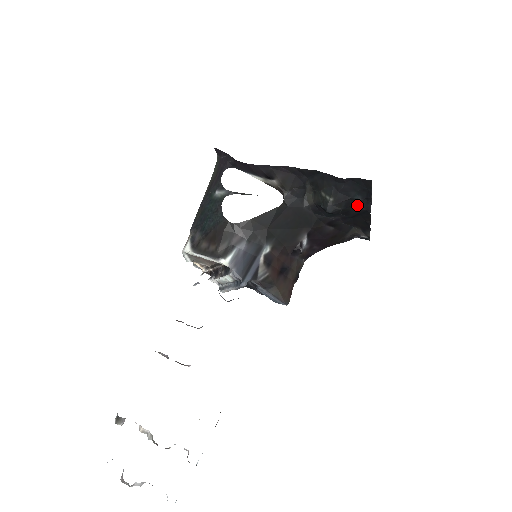
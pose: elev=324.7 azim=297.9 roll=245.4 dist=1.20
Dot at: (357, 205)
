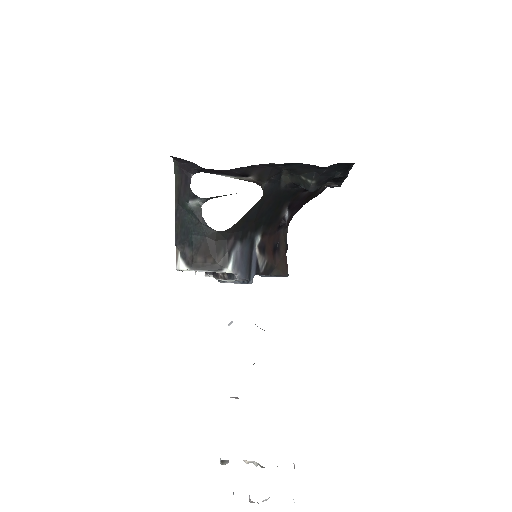
Dot at: (336, 176)
